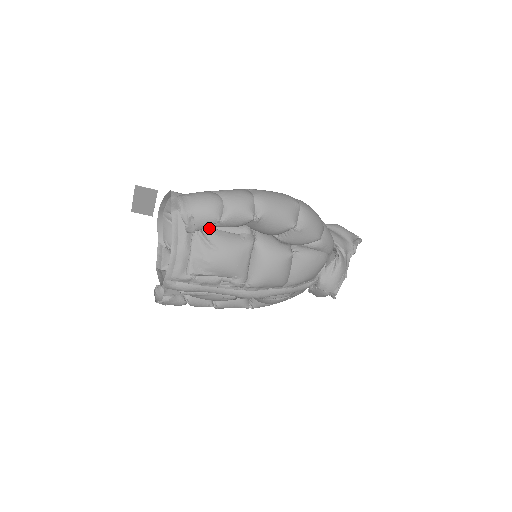
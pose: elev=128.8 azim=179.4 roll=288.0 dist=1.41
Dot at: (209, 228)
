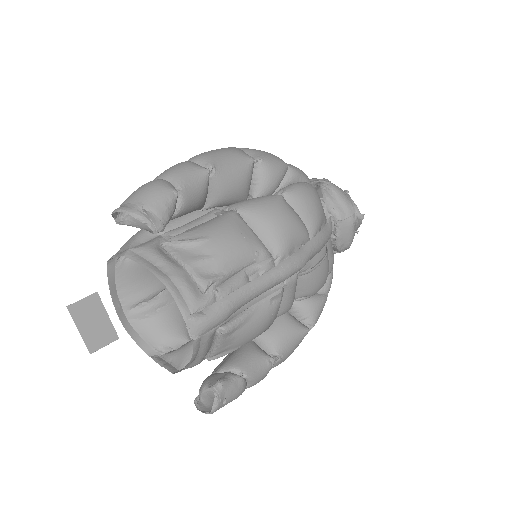
Dot at: (178, 234)
